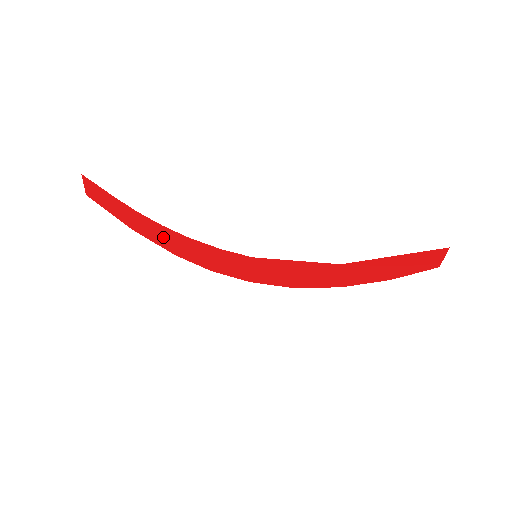
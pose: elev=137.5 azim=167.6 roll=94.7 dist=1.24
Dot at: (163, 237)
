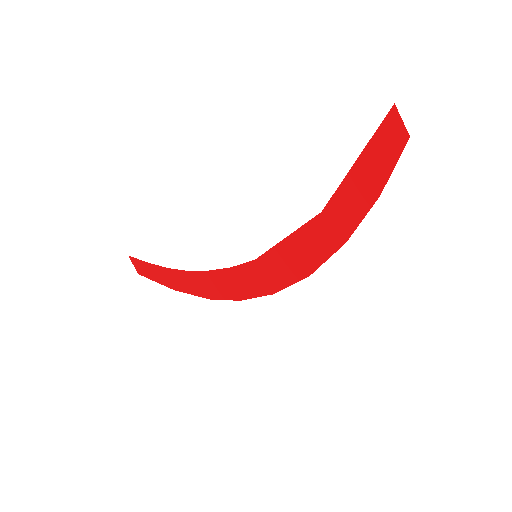
Dot at: (192, 284)
